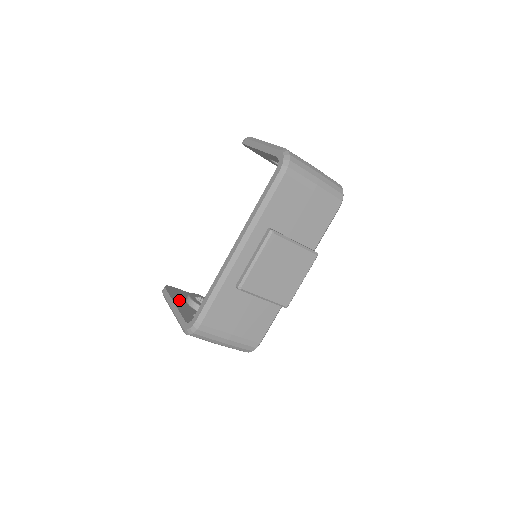
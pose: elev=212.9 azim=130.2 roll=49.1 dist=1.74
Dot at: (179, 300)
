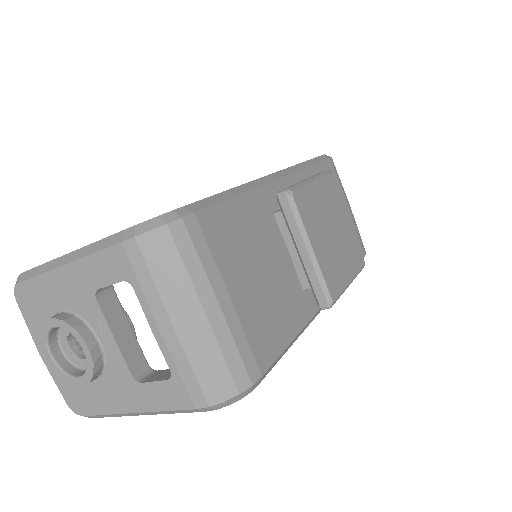
Dot at: occluded
